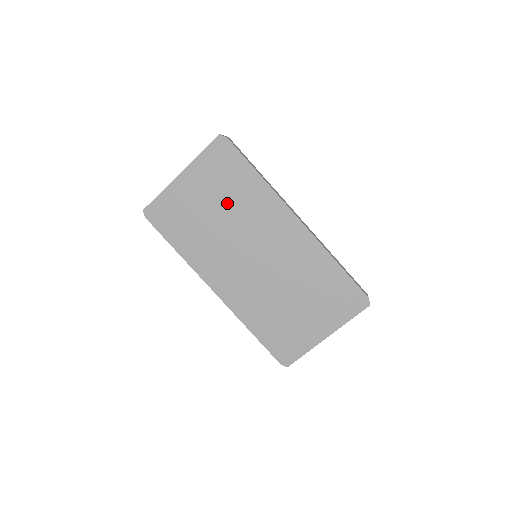
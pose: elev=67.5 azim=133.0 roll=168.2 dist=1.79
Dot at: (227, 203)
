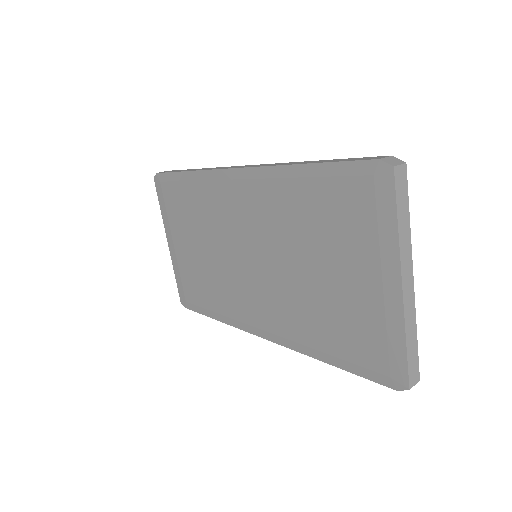
Dot at: (197, 229)
